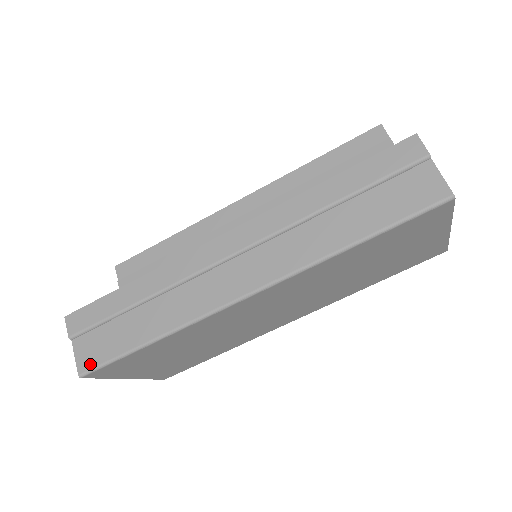
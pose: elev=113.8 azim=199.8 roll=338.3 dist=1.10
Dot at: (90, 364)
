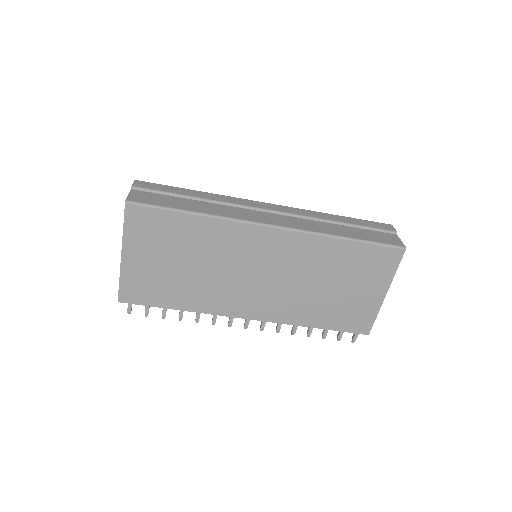
Dot at: (139, 200)
